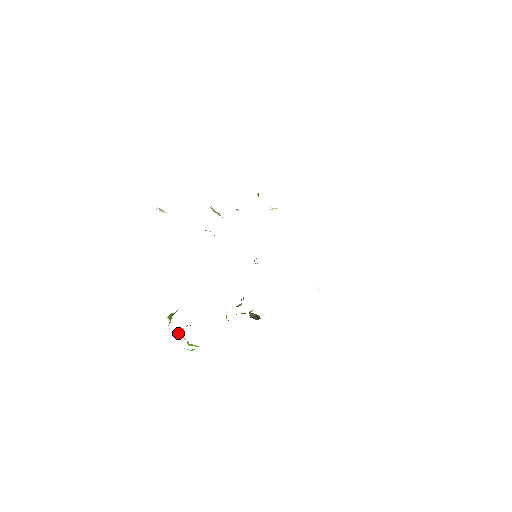
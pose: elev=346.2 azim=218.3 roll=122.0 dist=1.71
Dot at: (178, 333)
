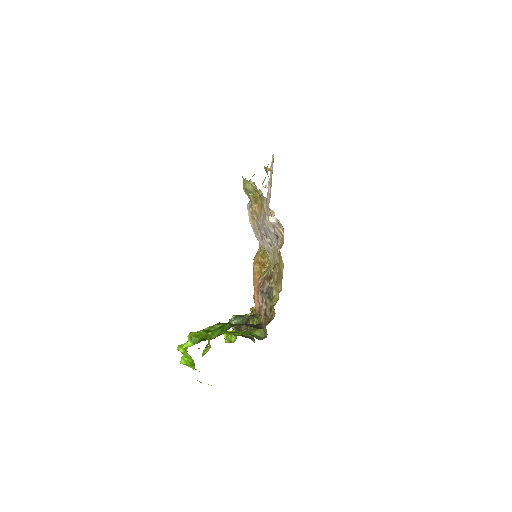
Dot at: (186, 354)
